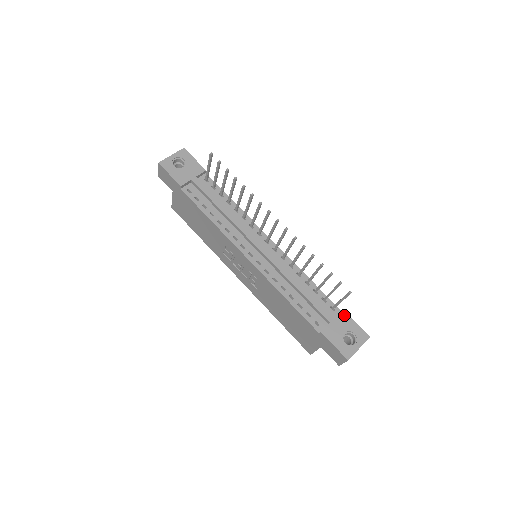
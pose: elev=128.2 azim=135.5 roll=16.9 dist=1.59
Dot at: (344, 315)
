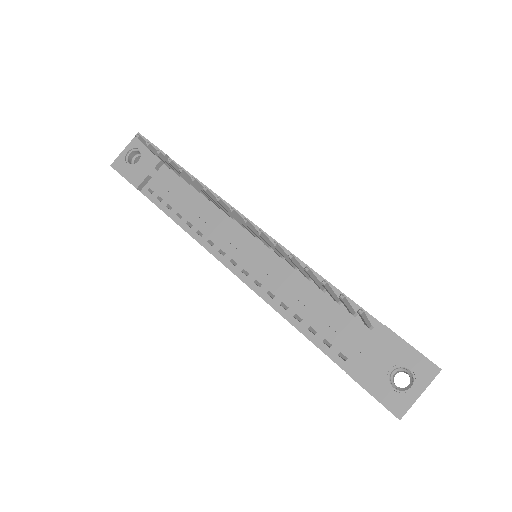
Dot at: (387, 336)
